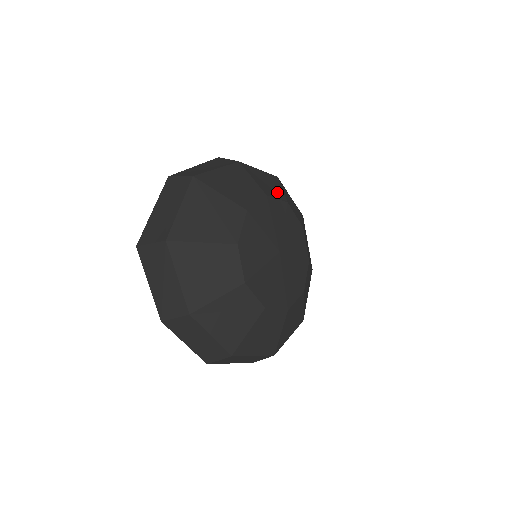
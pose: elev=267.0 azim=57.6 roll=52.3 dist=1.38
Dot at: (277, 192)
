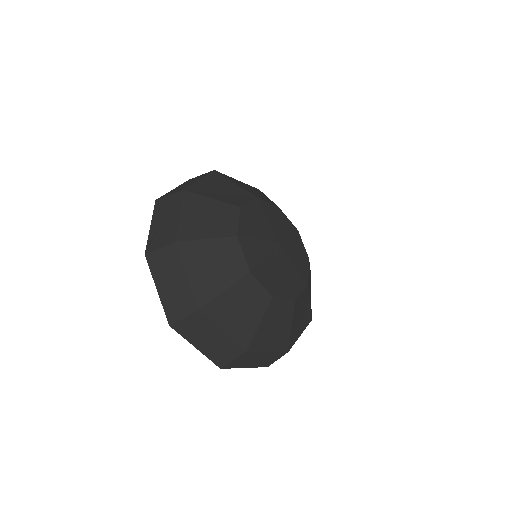
Dot at: occluded
